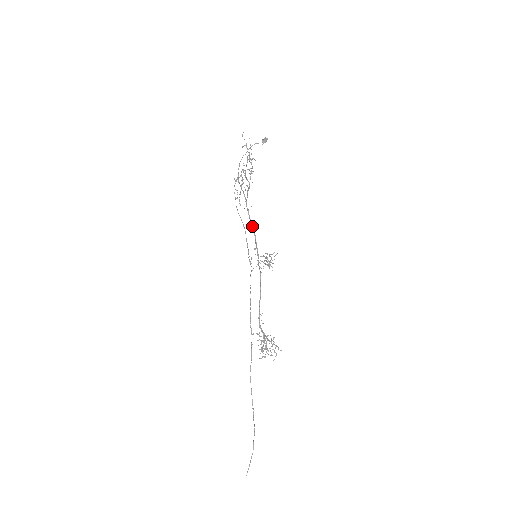
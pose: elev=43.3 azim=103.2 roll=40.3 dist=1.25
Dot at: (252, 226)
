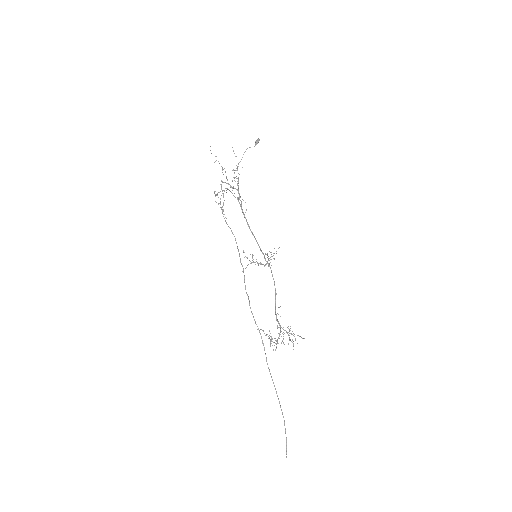
Dot at: (250, 229)
